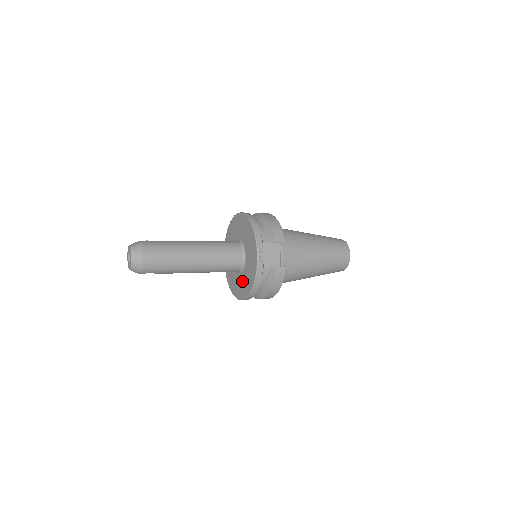
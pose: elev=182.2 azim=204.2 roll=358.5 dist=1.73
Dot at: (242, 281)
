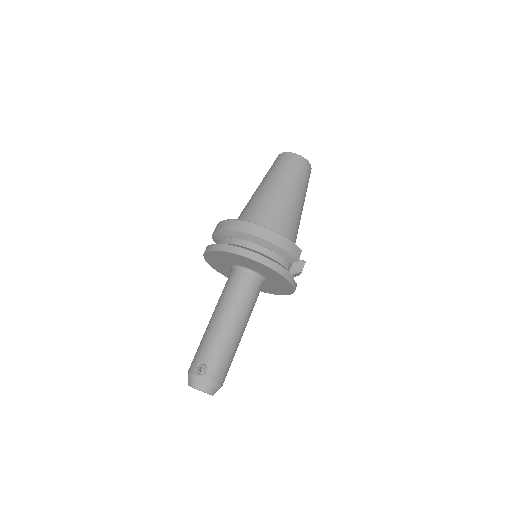
Dot at: (262, 287)
